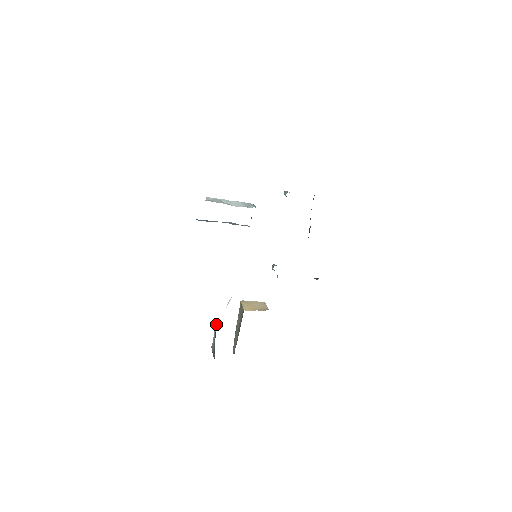
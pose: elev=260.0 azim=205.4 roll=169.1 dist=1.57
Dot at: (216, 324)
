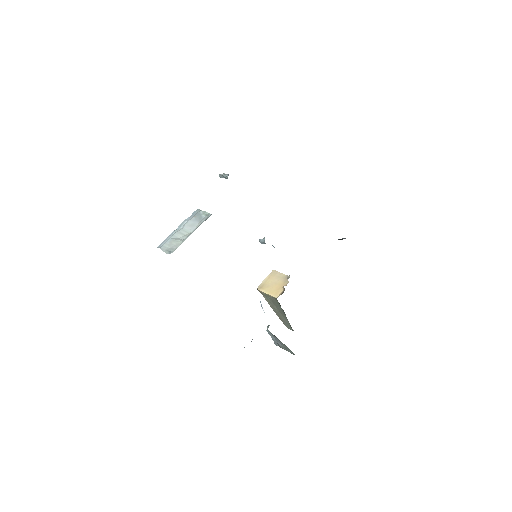
Dot at: (267, 329)
